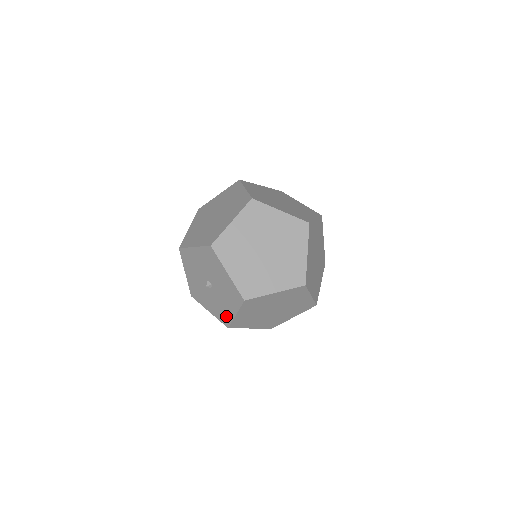
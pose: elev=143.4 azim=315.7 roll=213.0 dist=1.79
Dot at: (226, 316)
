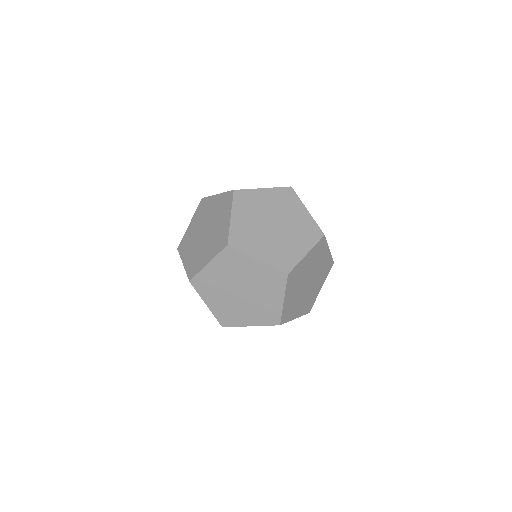
Dot at: occluded
